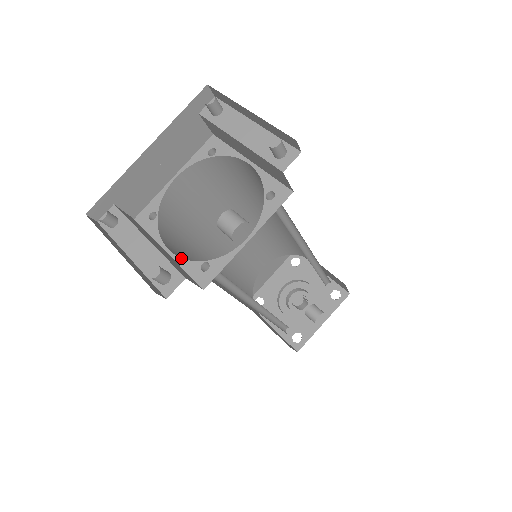
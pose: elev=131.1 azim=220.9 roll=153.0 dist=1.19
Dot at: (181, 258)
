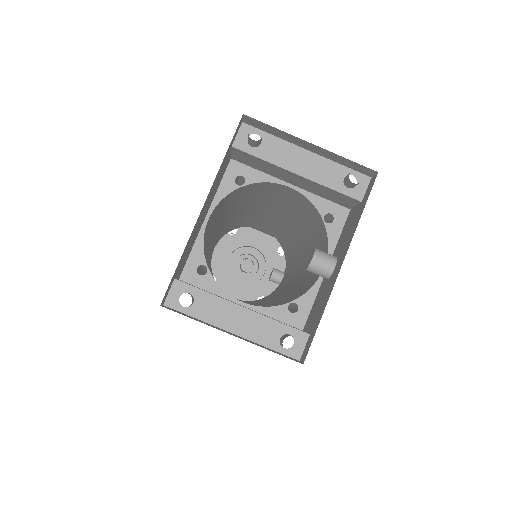
Dot at: (262, 307)
